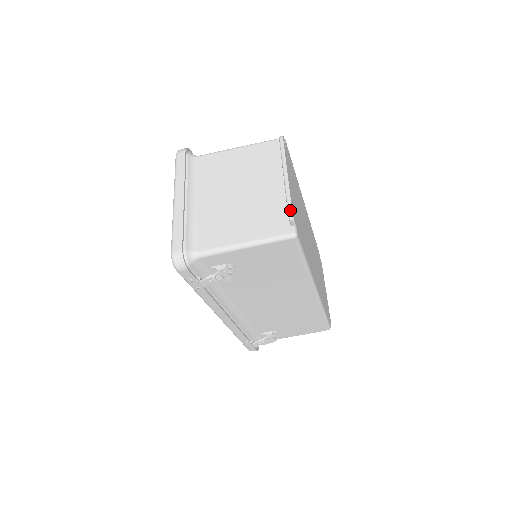
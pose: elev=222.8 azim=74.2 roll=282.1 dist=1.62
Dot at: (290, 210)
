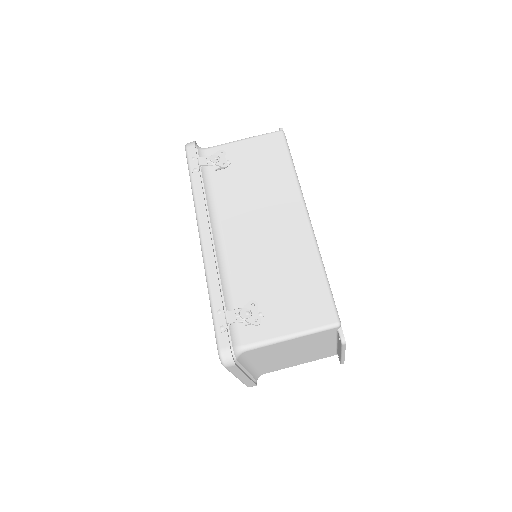
Dot at: occluded
